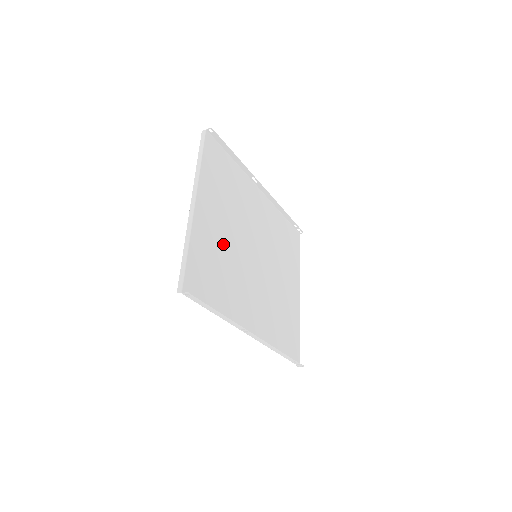
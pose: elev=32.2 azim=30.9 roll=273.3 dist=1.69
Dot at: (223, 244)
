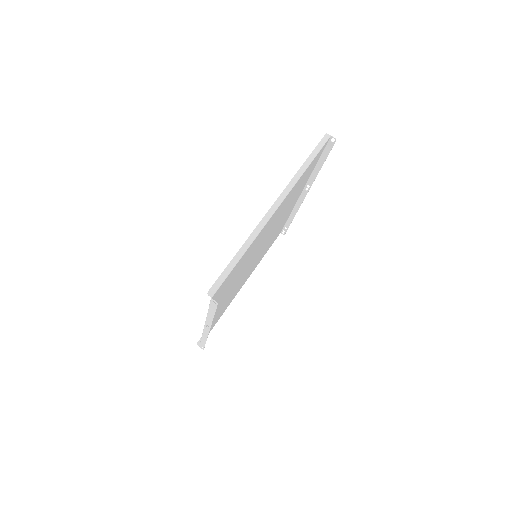
Dot at: (255, 248)
